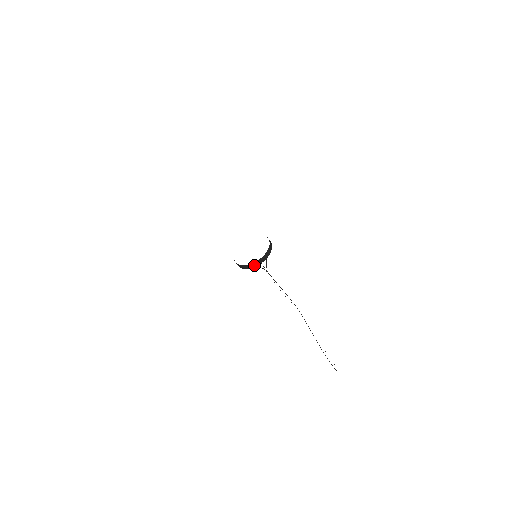
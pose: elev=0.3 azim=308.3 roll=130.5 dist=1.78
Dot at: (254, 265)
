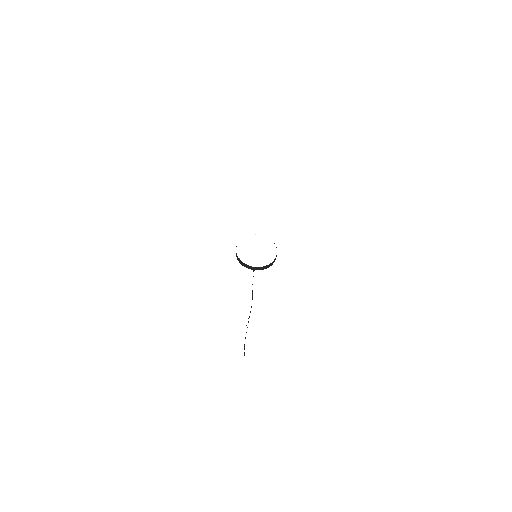
Dot at: (267, 266)
